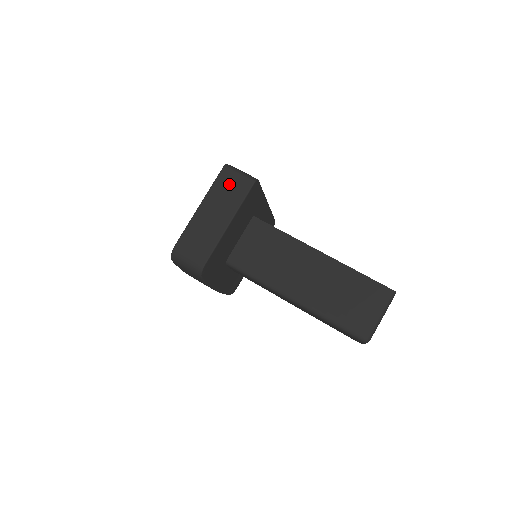
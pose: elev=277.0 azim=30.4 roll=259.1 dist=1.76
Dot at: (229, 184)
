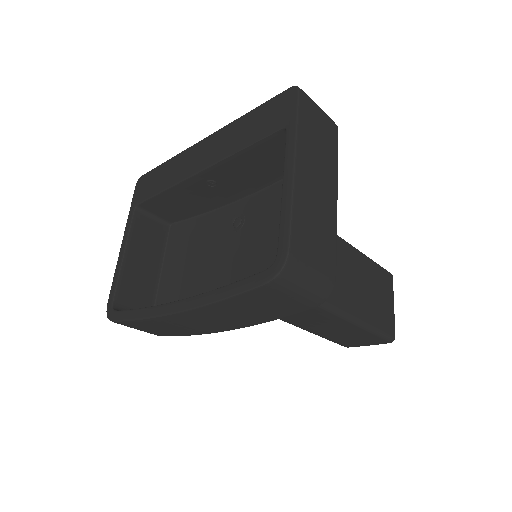
Dot at: (316, 125)
